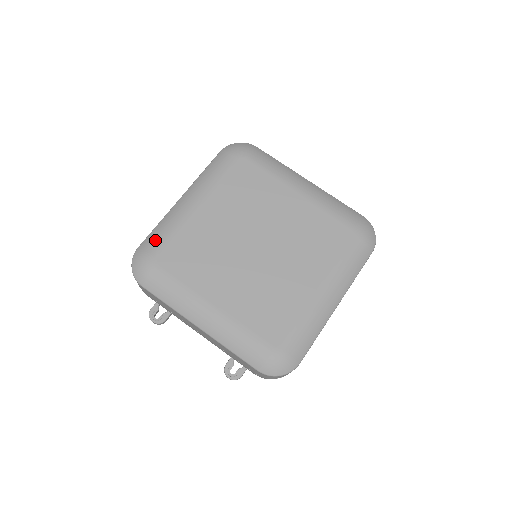
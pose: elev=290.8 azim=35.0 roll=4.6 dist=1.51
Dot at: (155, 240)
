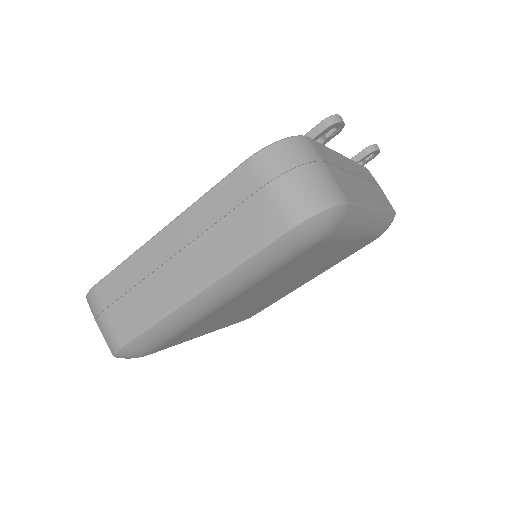
Dot at: (154, 343)
